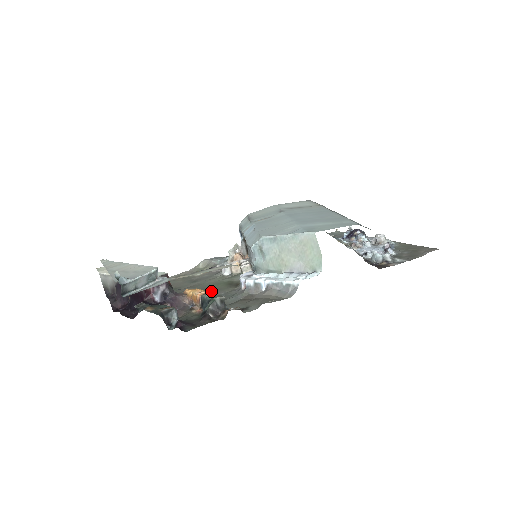
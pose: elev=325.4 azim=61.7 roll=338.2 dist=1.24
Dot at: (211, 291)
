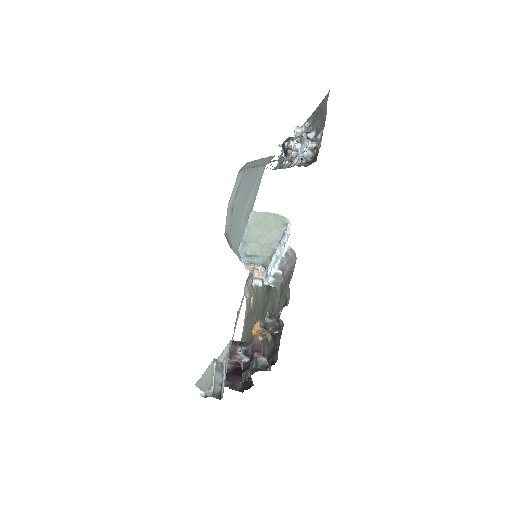
Dot at: (265, 310)
